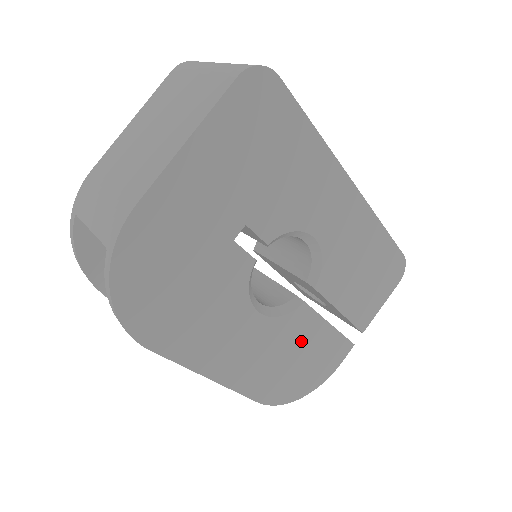
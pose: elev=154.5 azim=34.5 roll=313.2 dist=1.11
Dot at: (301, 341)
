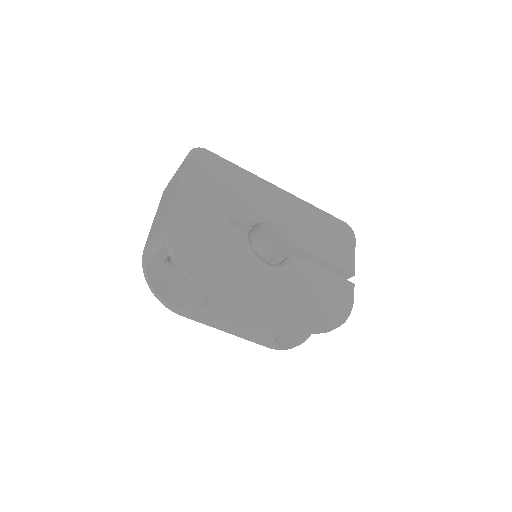
Dot at: (311, 282)
